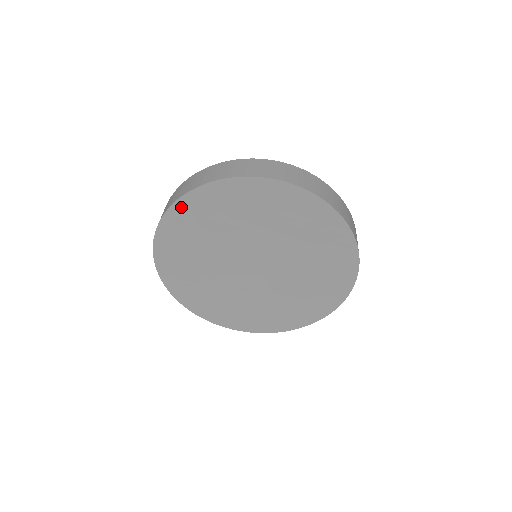
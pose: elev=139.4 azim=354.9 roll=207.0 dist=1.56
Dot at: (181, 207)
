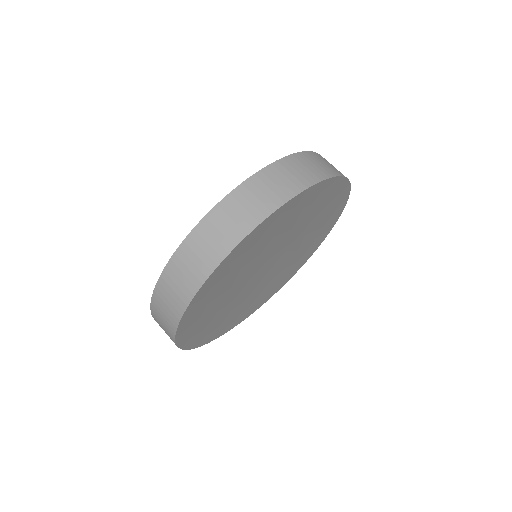
Dot at: (219, 269)
